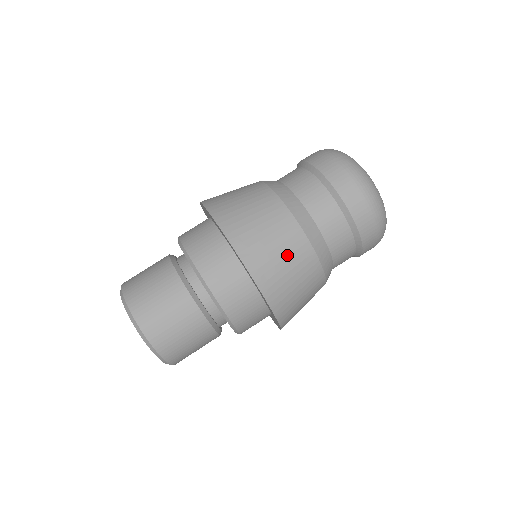
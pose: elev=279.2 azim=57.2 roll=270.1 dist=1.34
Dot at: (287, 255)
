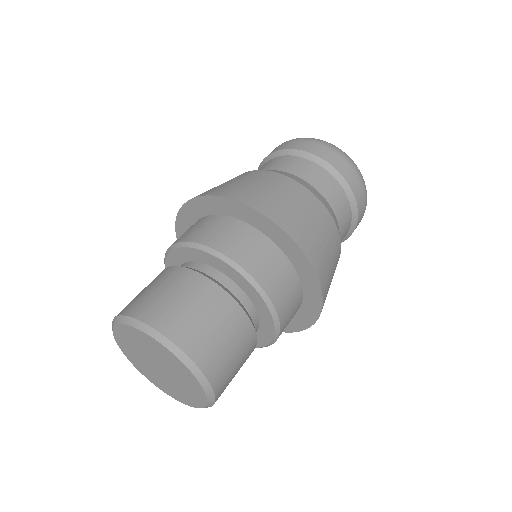
Dot at: (324, 234)
